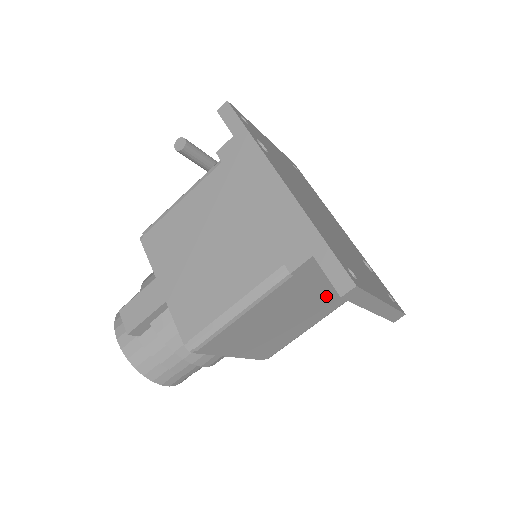
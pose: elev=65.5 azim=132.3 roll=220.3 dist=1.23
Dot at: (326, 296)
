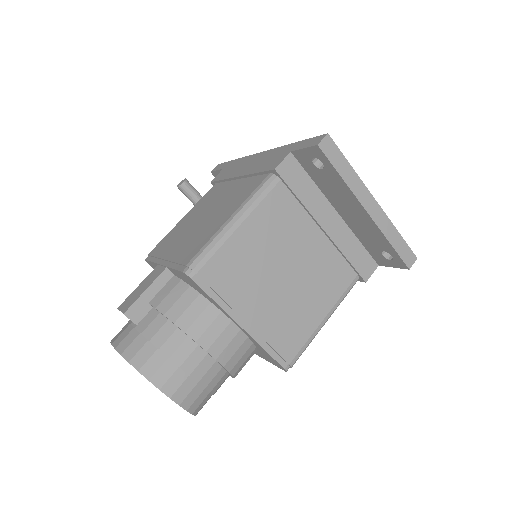
Dot at: (327, 248)
